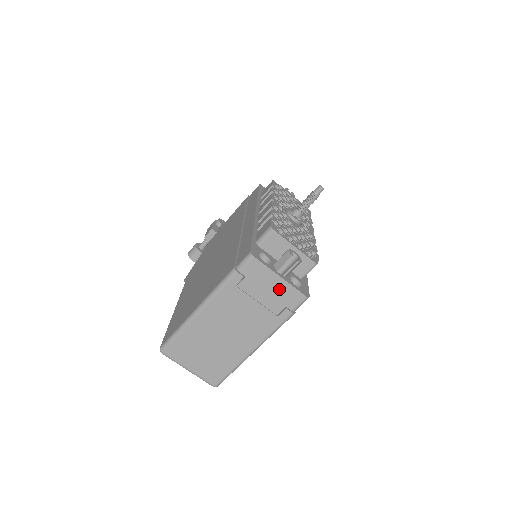
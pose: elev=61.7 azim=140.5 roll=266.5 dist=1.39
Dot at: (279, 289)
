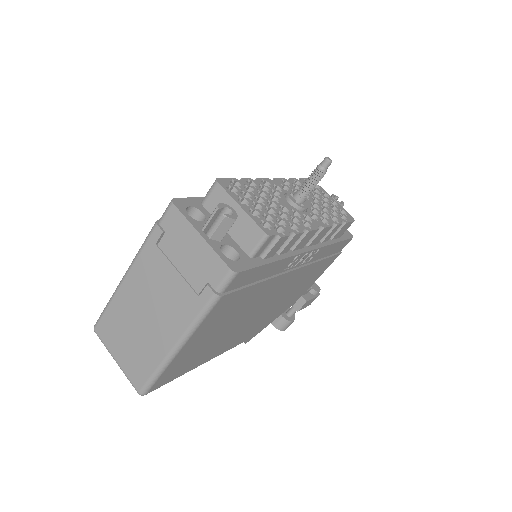
Dot at: (200, 254)
